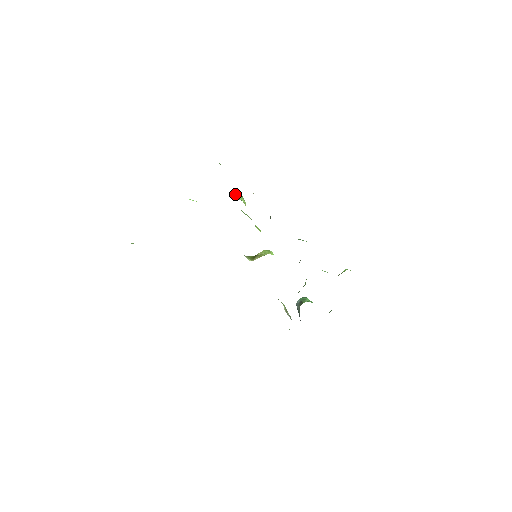
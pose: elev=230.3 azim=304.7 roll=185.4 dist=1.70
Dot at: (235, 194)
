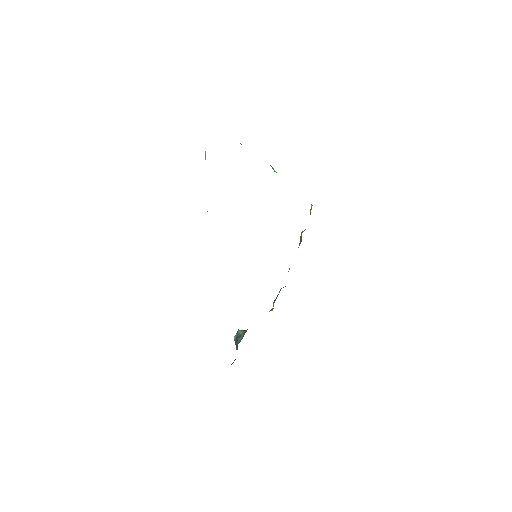
Dot at: occluded
